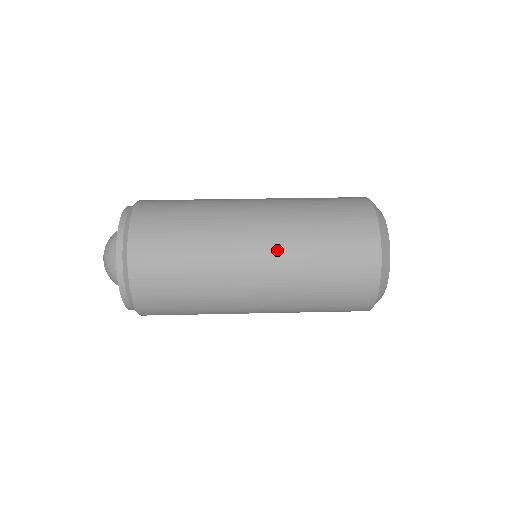
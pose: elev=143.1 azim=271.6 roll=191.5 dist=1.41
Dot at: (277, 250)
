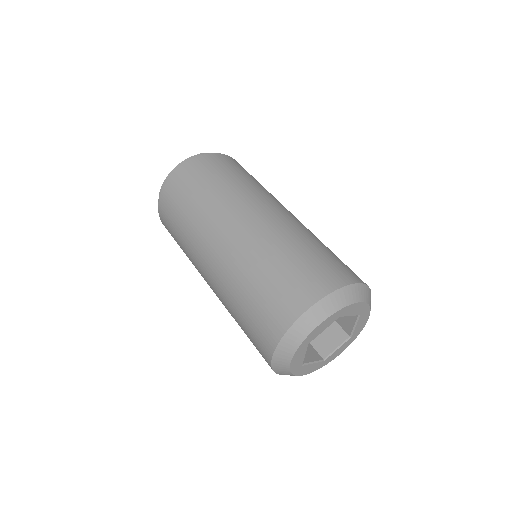
Dot at: (217, 287)
